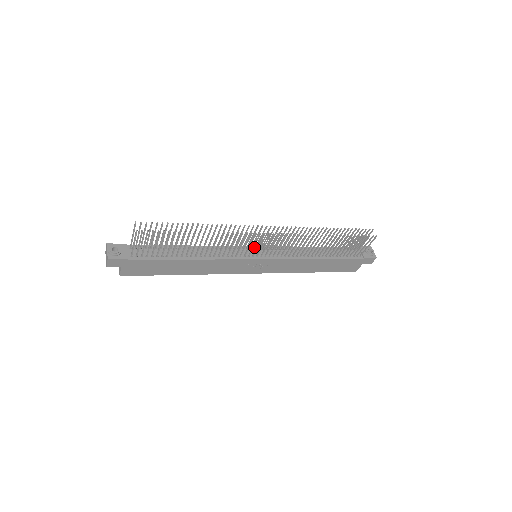
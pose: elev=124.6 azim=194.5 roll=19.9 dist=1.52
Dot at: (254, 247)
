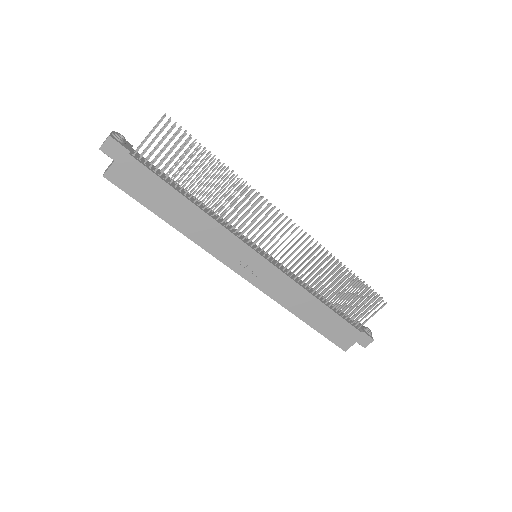
Dot at: occluded
